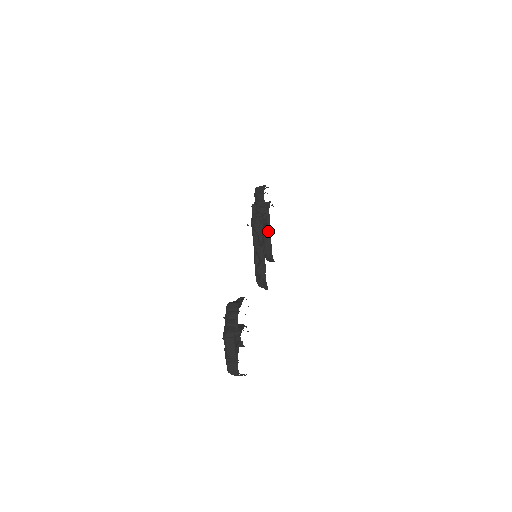
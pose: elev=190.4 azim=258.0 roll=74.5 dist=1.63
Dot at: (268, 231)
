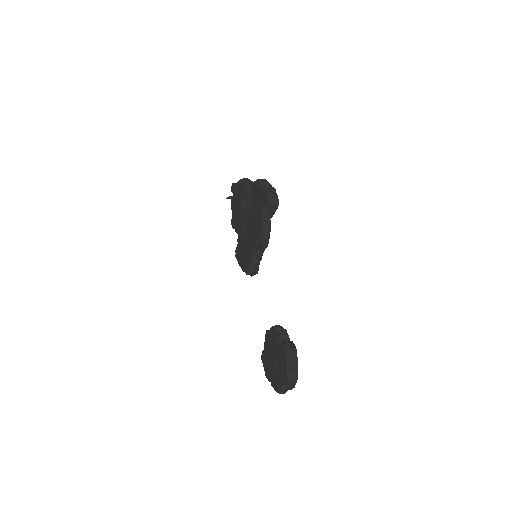
Dot at: occluded
